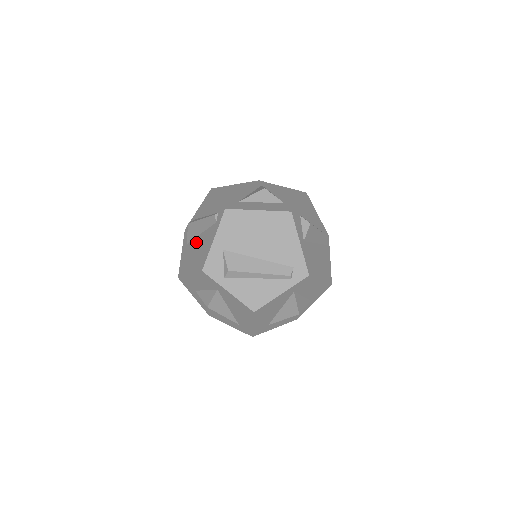
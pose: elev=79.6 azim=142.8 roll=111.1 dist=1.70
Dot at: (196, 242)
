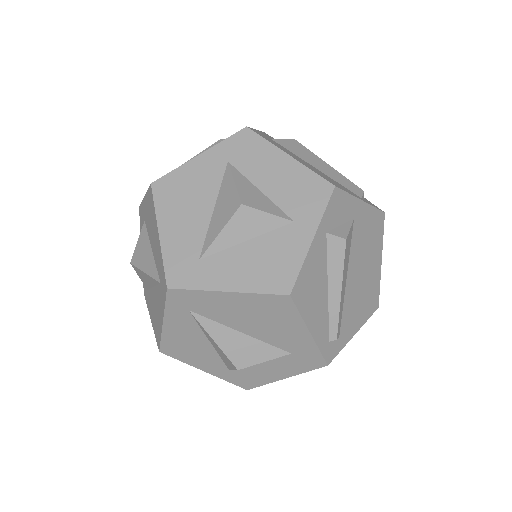
Dot at: occluded
